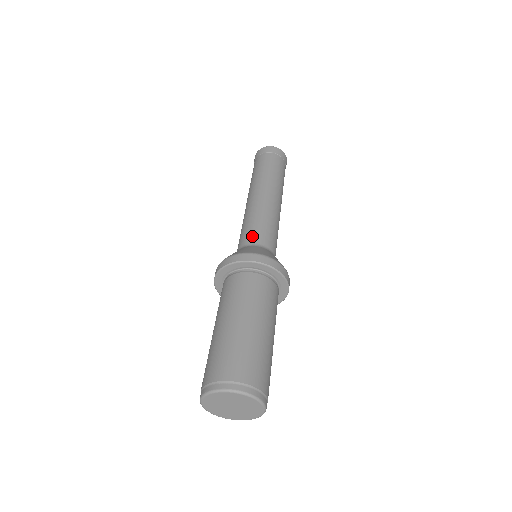
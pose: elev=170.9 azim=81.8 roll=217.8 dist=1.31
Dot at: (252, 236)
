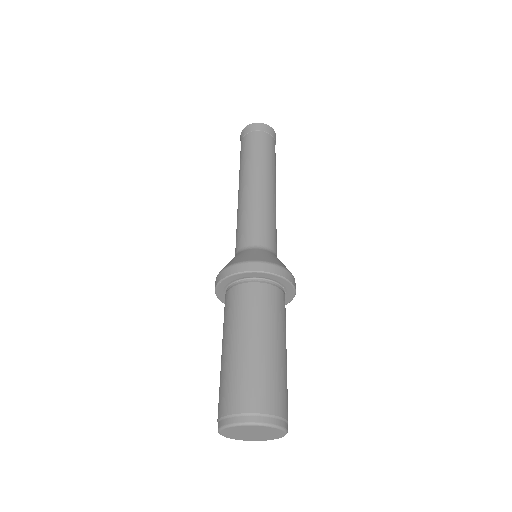
Dot at: (257, 236)
